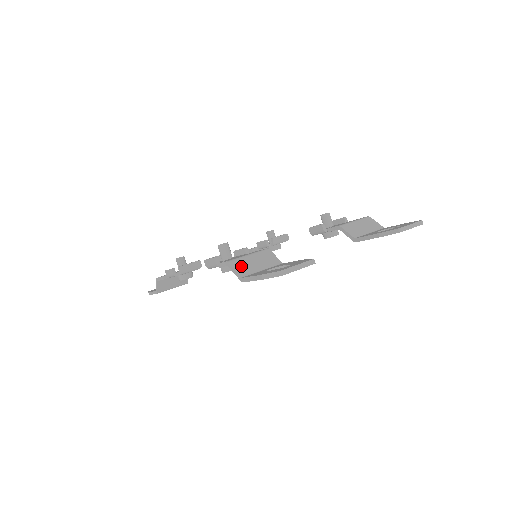
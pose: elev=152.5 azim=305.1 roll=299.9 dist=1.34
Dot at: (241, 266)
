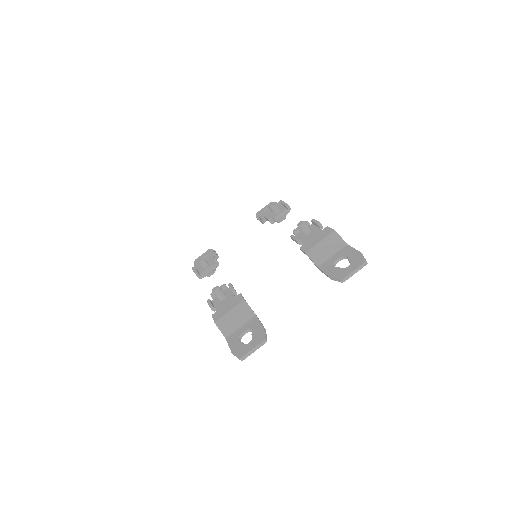
Dot at: (225, 326)
